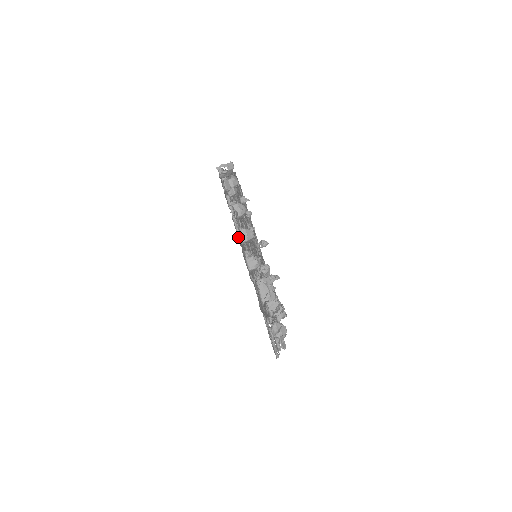
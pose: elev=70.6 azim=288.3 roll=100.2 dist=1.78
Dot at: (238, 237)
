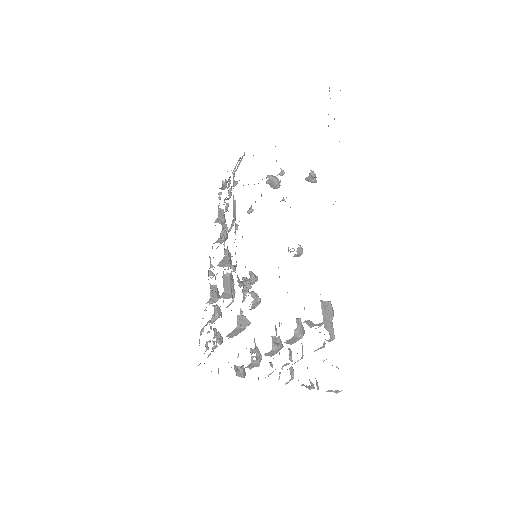
Dot at: occluded
